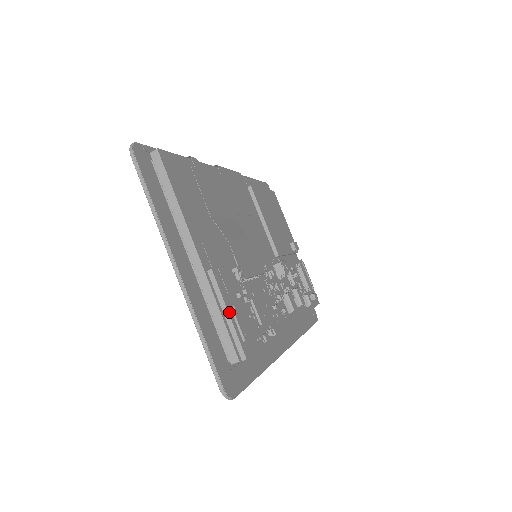
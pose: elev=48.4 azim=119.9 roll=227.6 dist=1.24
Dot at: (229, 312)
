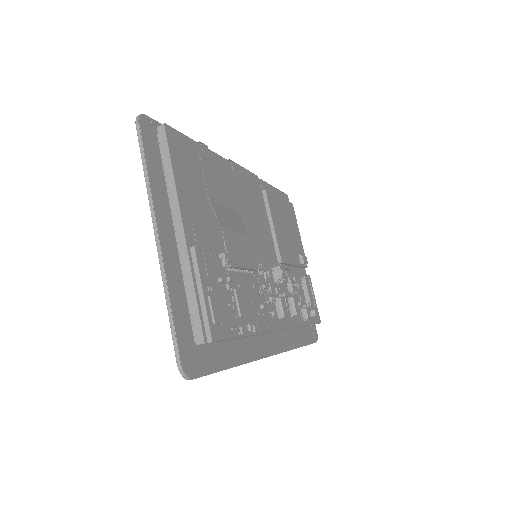
Dot at: (204, 291)
